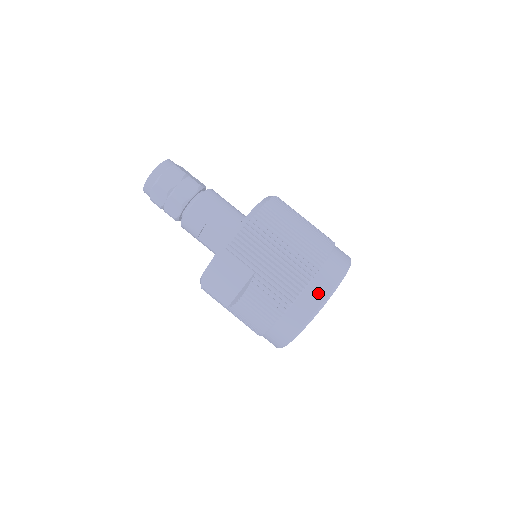
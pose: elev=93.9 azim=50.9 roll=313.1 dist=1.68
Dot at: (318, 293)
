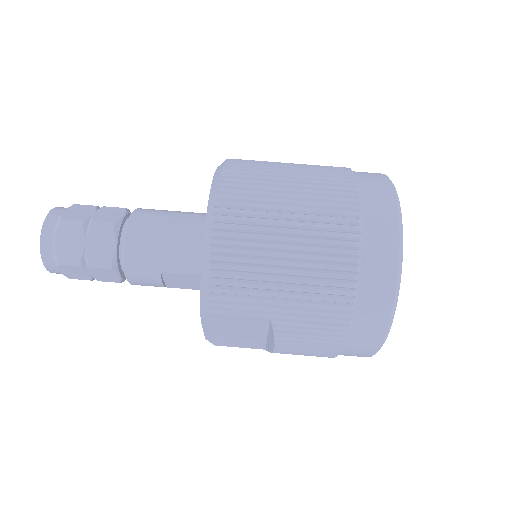
Dot at: (379, 291)
